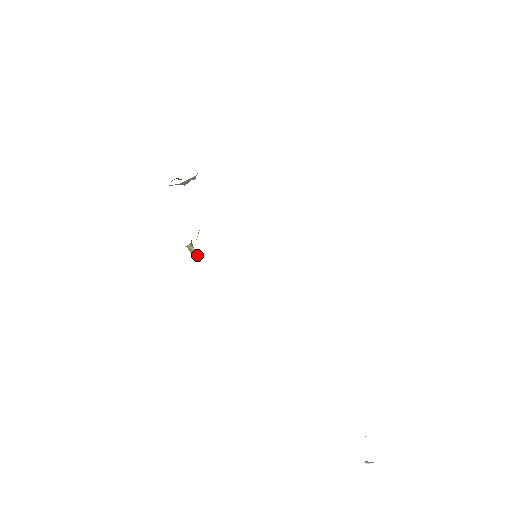
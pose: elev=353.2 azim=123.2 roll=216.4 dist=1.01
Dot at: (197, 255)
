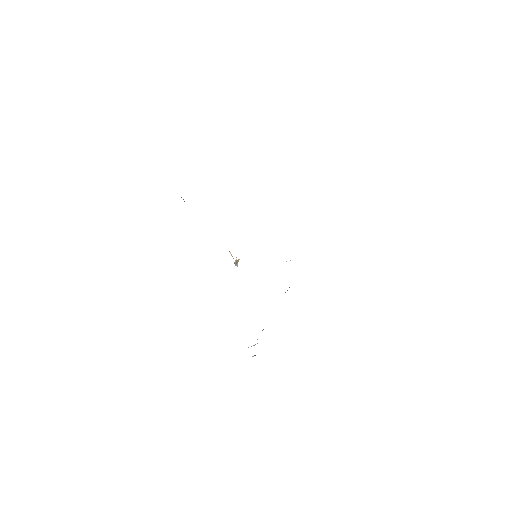
Dot at: occluded
